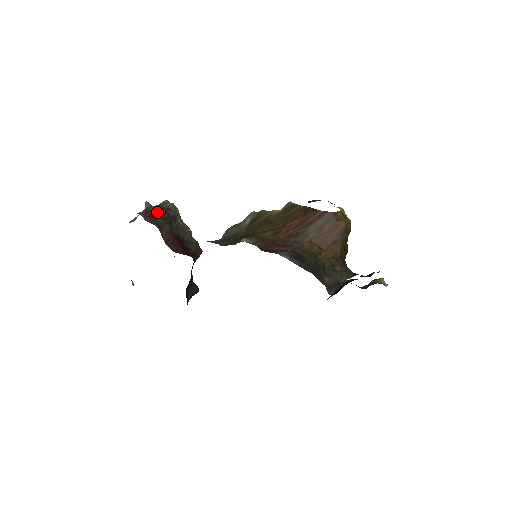
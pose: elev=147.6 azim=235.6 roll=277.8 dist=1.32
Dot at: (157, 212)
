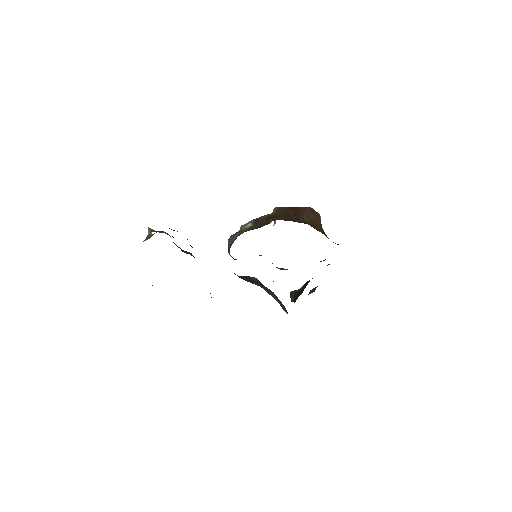
Dot at: occluded
